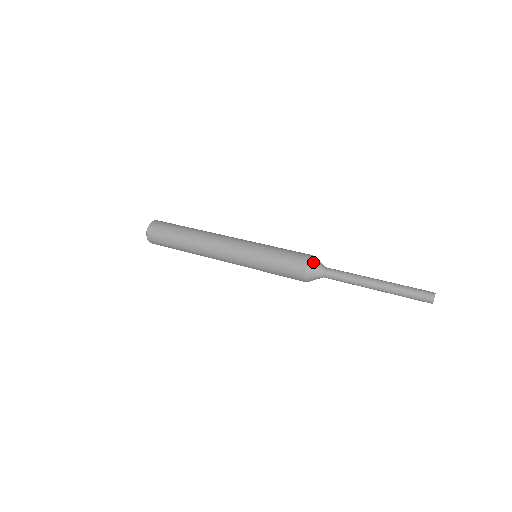
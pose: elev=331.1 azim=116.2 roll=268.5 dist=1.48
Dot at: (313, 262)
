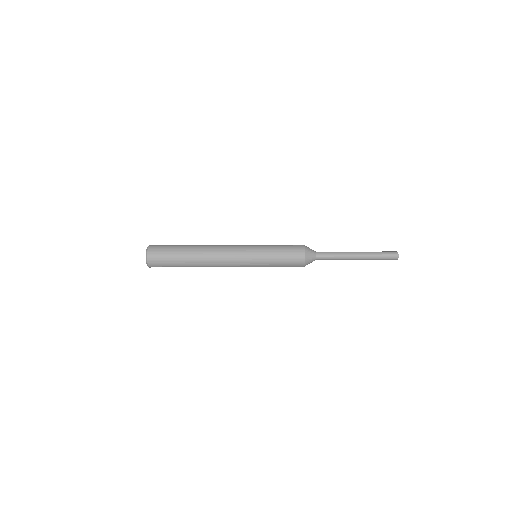
Dot at: (308, 248)
